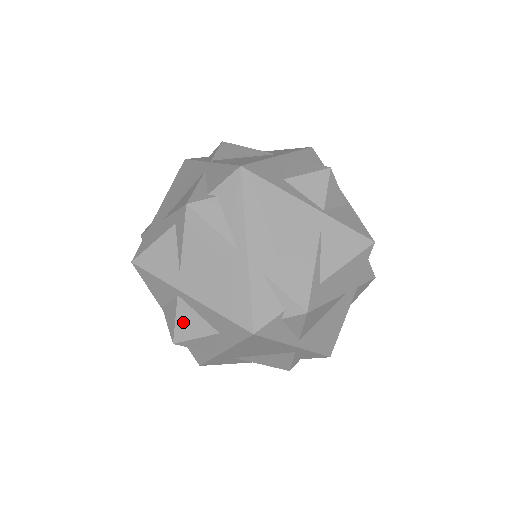
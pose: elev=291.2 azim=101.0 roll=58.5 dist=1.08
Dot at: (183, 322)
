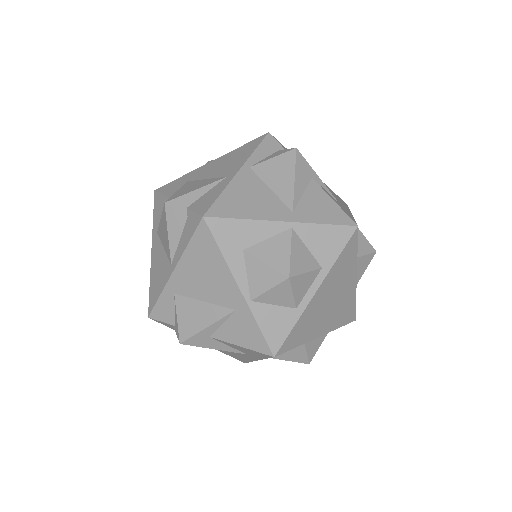
Dot at: occluded
